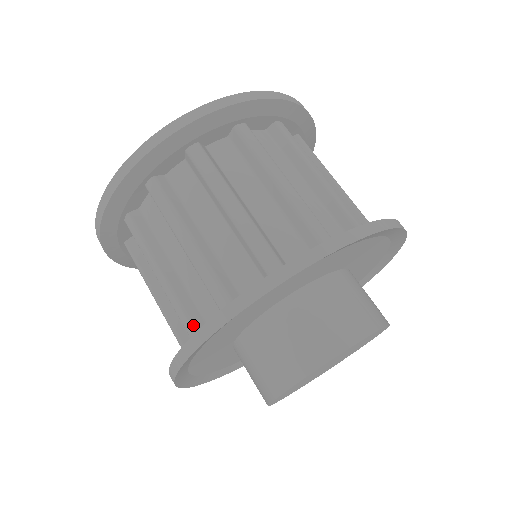
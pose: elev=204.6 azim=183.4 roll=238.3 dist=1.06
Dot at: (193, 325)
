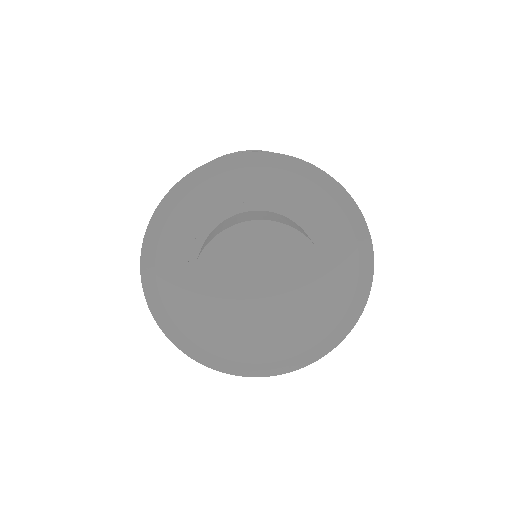
Dot at: occluded
